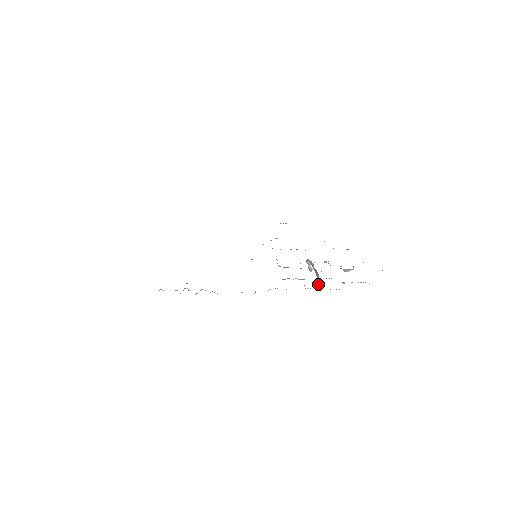
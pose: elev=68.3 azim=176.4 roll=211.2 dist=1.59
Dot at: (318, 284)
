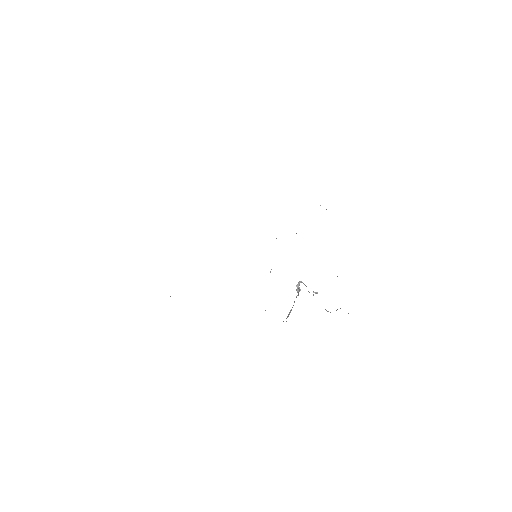
Dot at: occluded
